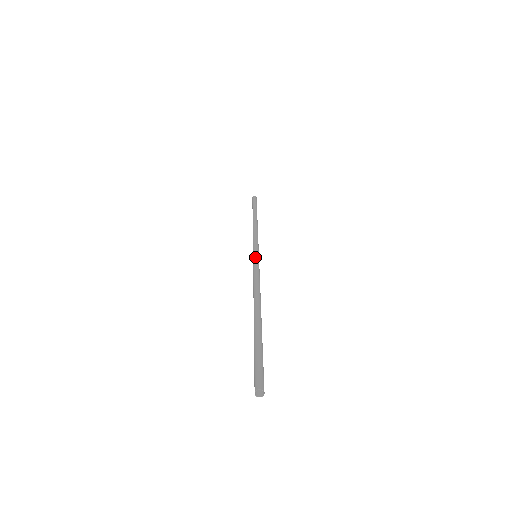
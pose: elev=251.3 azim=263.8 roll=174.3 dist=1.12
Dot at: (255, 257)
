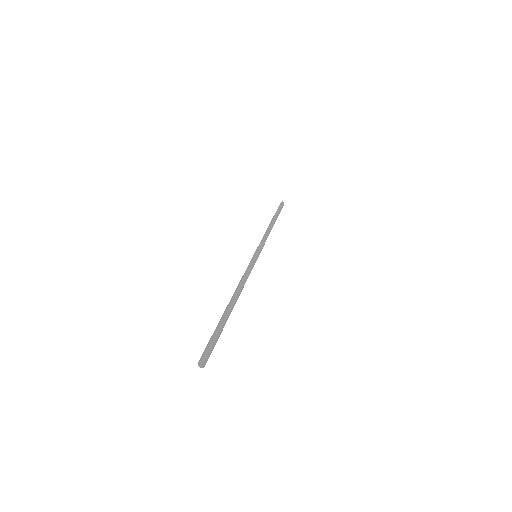
Dot at: (252, 257)
